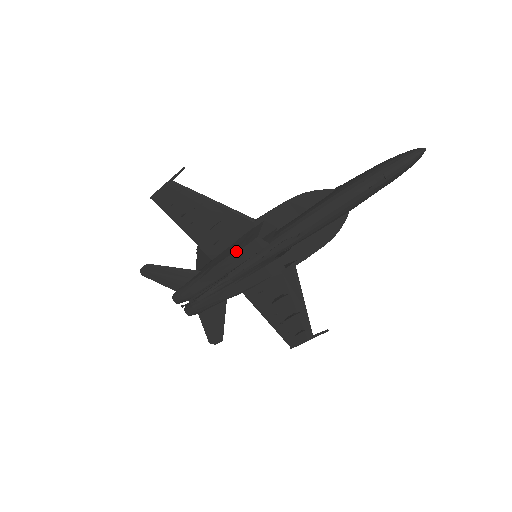
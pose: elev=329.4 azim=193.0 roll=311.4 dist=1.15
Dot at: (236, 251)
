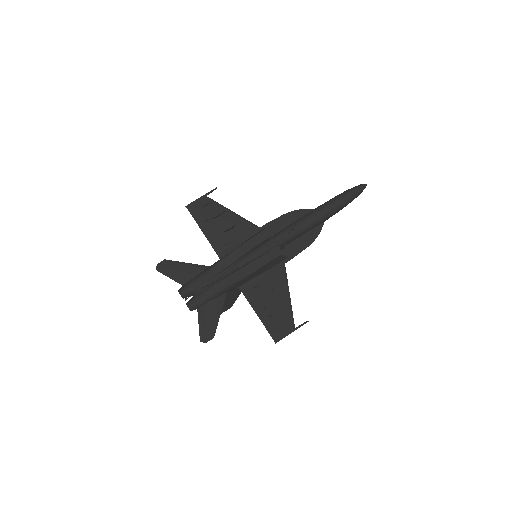
Dot at: (246, 241)
